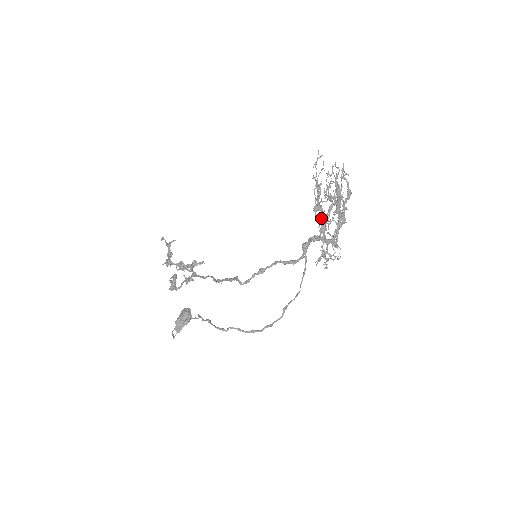
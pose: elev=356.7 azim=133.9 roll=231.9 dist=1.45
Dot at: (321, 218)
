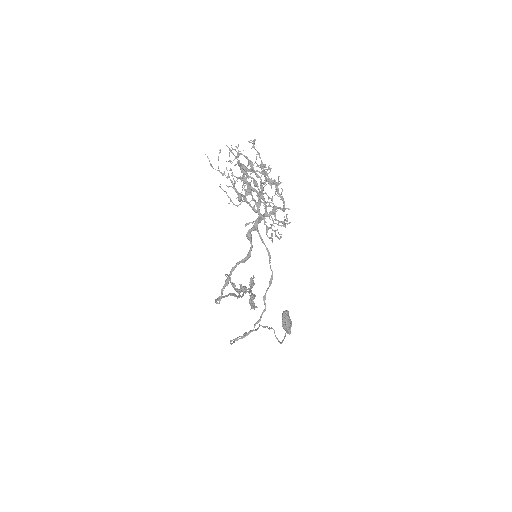
Dot at: (258, 196)
